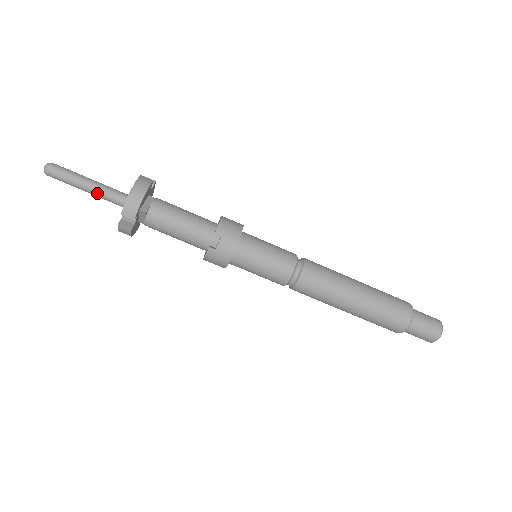
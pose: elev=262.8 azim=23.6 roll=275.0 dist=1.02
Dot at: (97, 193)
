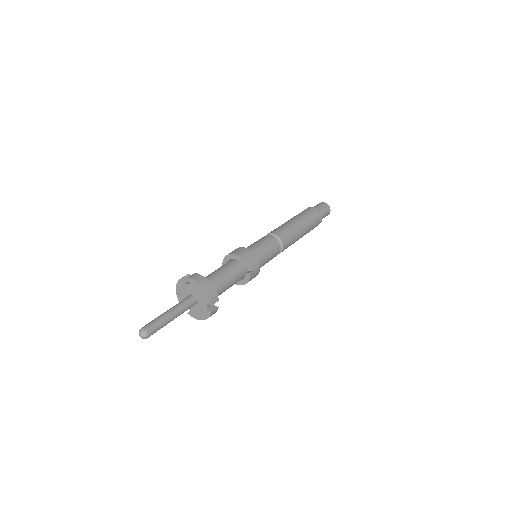
Dot at: (179, 314)
